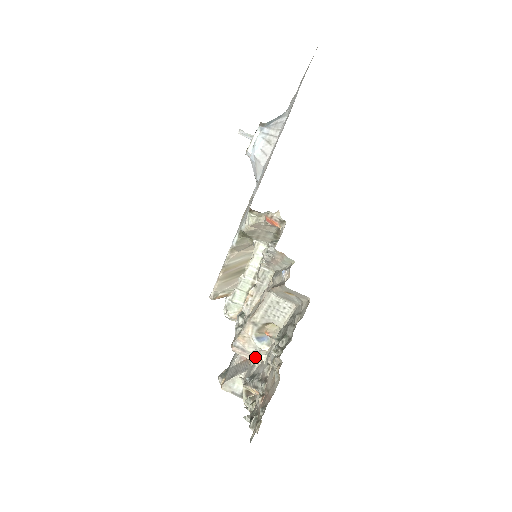
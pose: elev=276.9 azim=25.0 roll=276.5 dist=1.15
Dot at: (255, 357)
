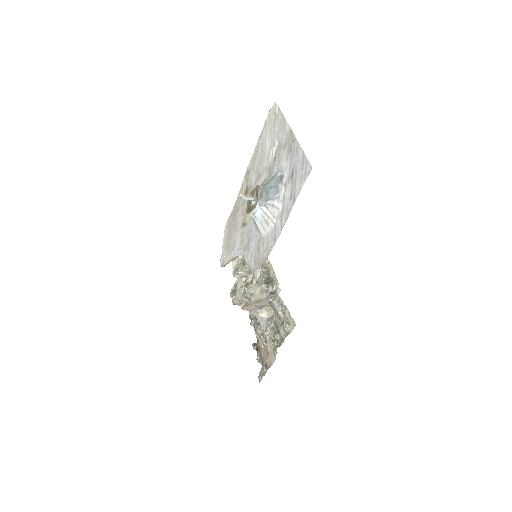
Dot at: (257, 313)
